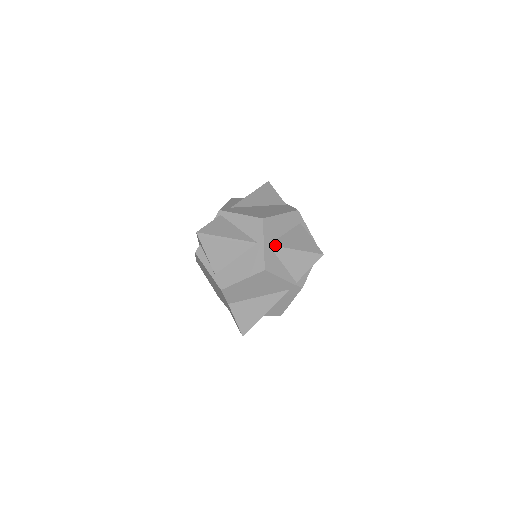
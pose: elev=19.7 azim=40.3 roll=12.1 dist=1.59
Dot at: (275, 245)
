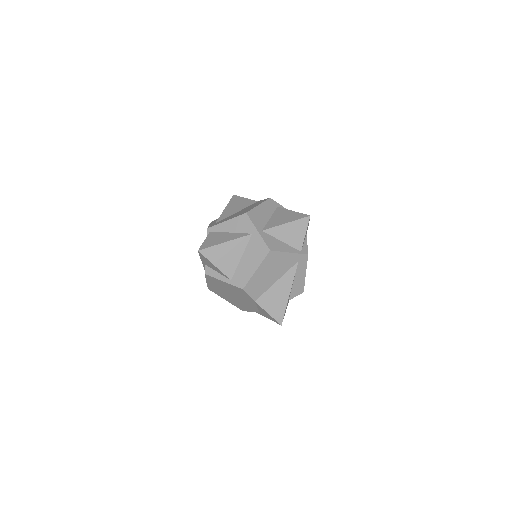
Dot at: (267, 228)
